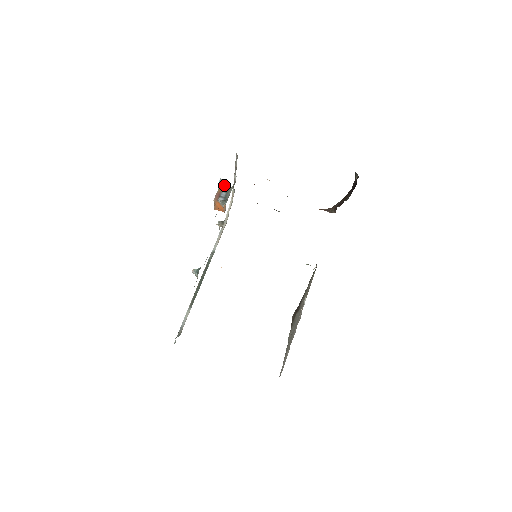
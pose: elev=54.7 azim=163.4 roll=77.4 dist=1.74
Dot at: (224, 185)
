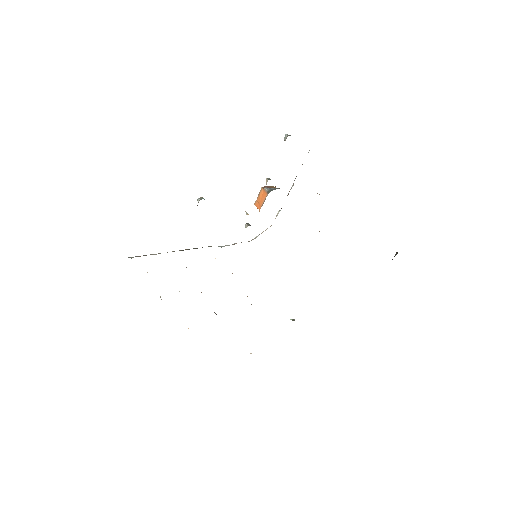
Dot at: occluded
